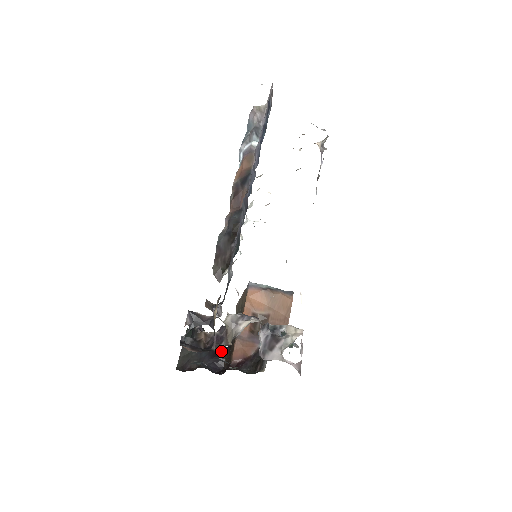
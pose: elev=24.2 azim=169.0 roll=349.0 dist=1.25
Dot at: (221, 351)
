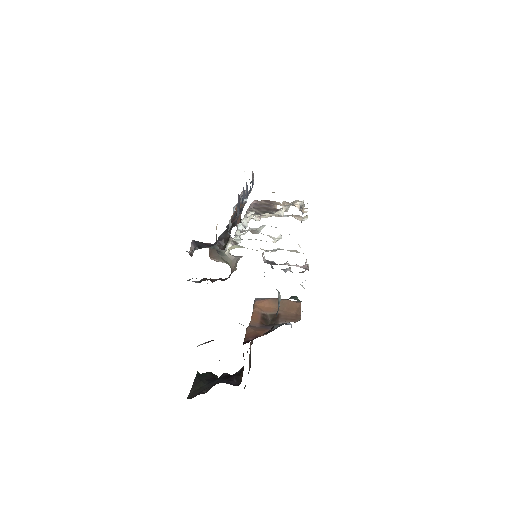
Dot at: (236, 373)
